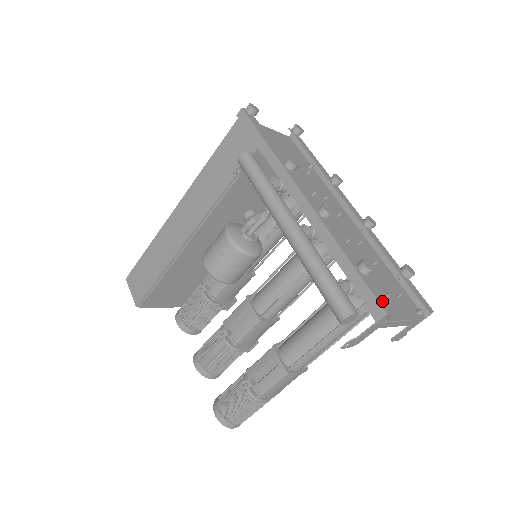
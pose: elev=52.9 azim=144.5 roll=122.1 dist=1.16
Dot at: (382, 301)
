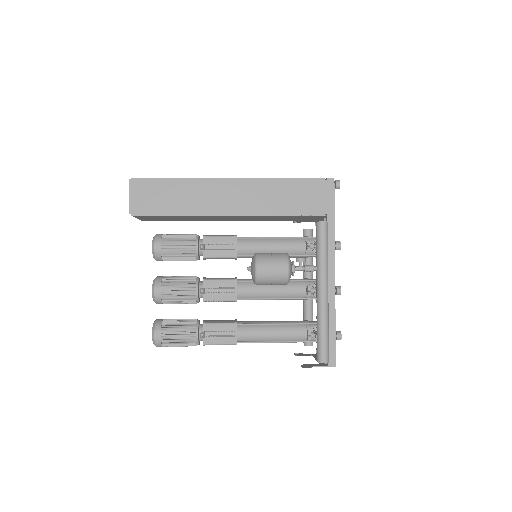
Dot at: (335, 357)
